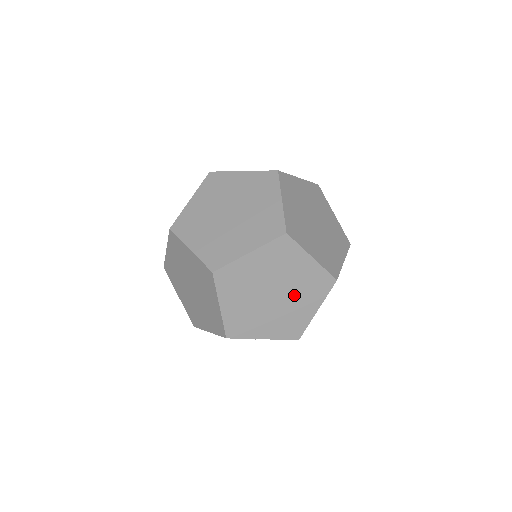
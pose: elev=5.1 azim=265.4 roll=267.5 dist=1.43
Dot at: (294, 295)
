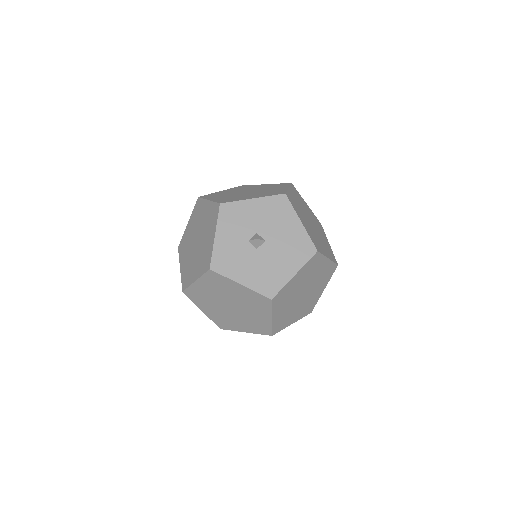
Dot at: occluded
